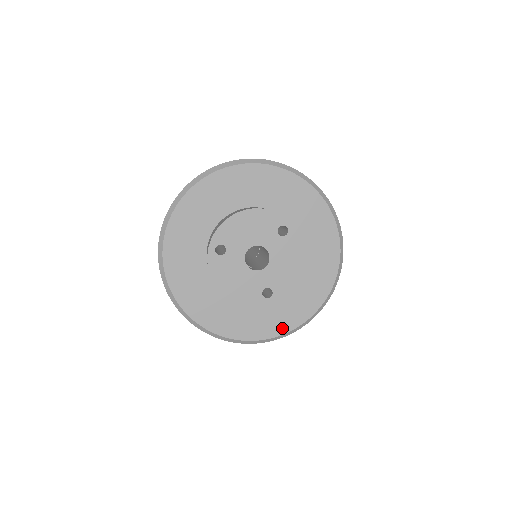
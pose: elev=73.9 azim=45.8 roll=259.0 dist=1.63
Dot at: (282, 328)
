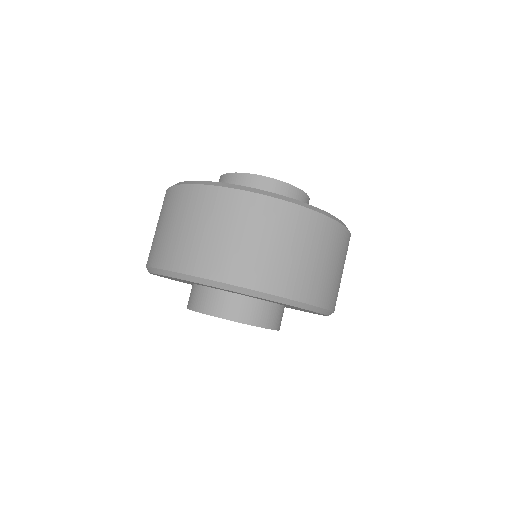
Dot at: occluded
